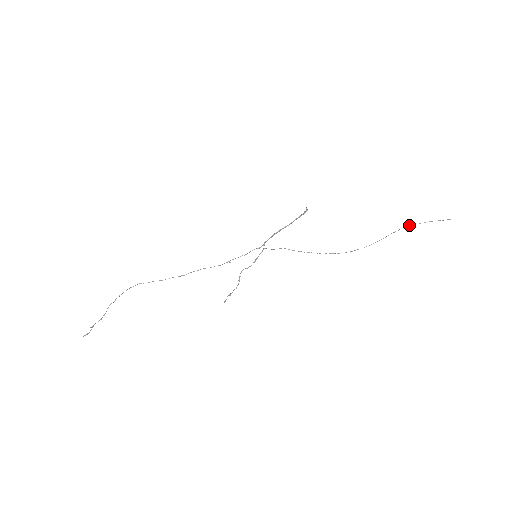
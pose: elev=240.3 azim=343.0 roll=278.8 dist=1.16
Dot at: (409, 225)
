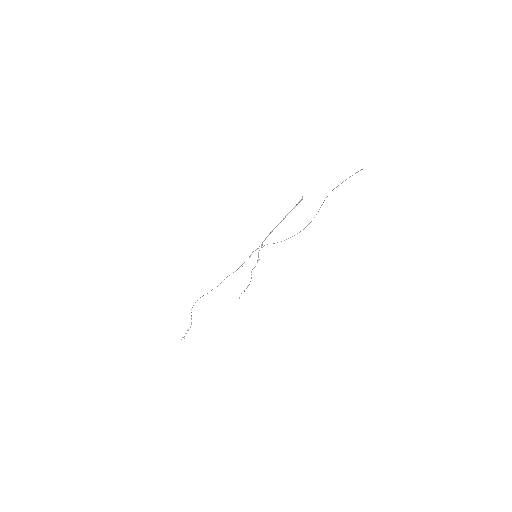
Dot at: occluded
